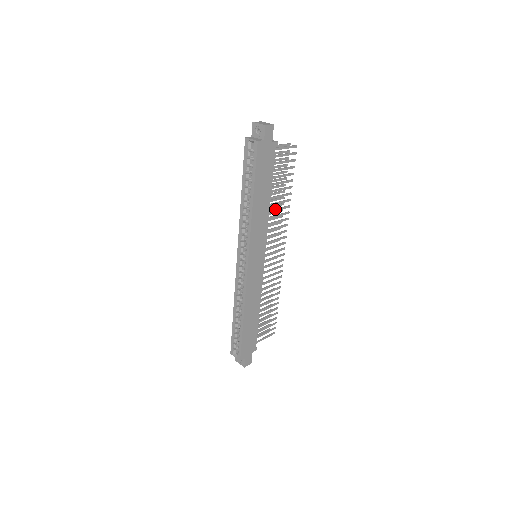
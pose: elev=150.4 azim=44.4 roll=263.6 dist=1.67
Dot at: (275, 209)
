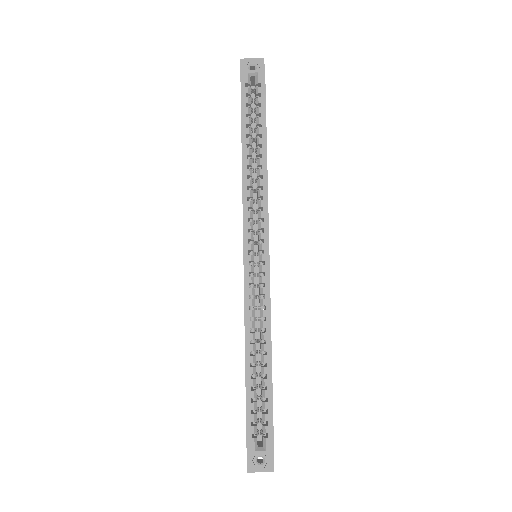
Dot at: occluded
